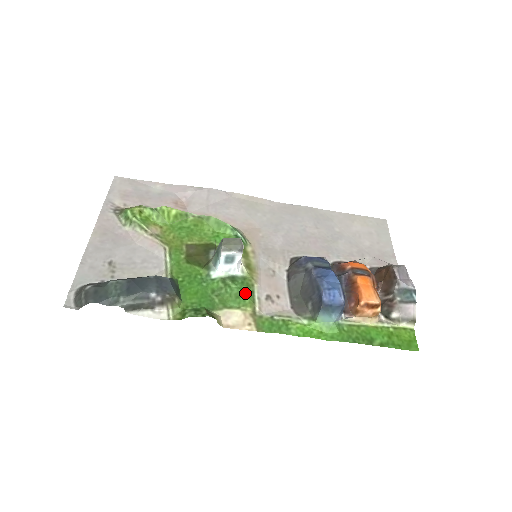
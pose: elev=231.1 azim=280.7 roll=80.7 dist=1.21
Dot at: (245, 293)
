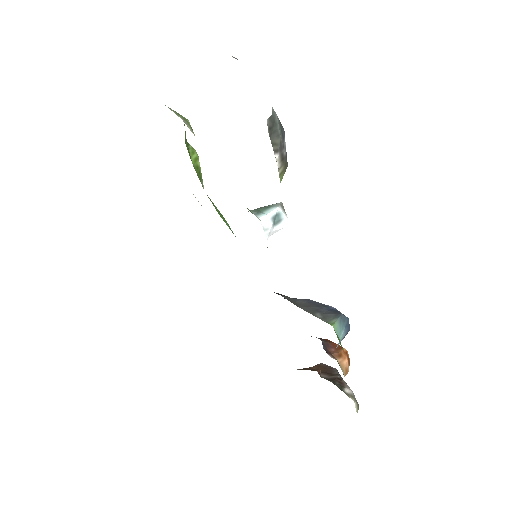
Dot at: occluded
